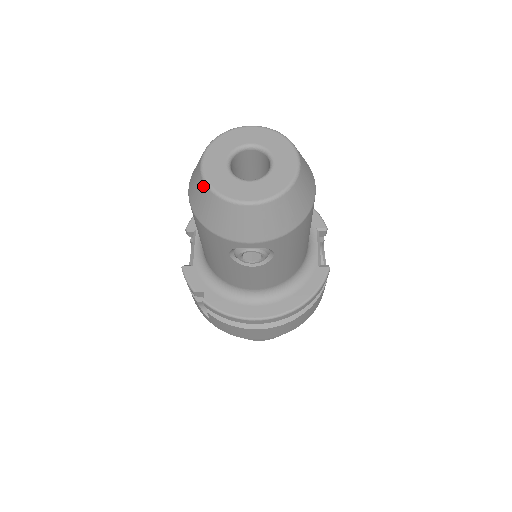
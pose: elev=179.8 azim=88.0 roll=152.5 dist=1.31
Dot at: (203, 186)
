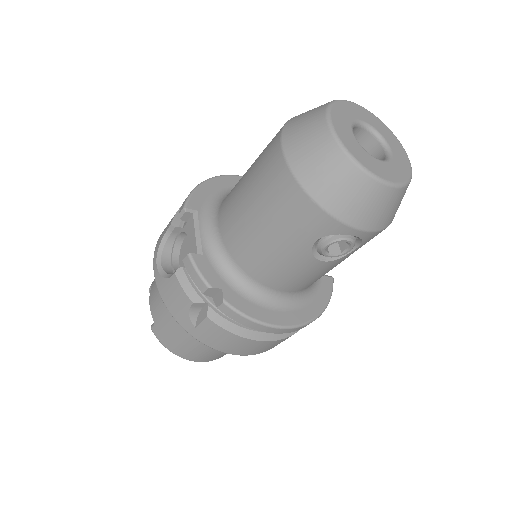
Dot at: (336, 151)
